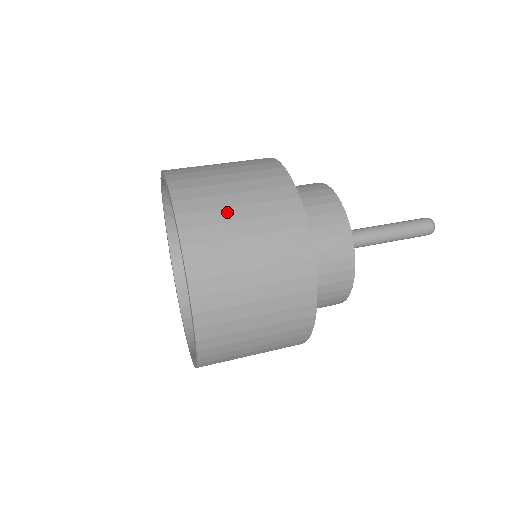
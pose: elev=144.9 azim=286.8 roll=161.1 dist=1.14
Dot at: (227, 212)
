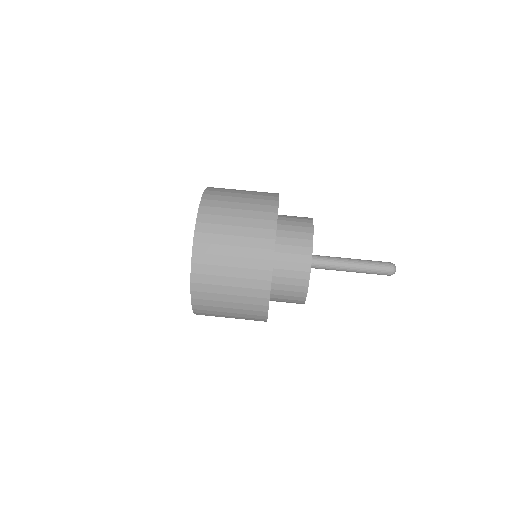
Dot at: (229, 211)
